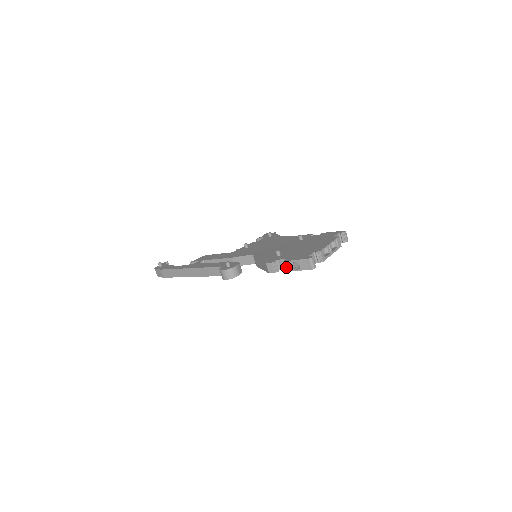
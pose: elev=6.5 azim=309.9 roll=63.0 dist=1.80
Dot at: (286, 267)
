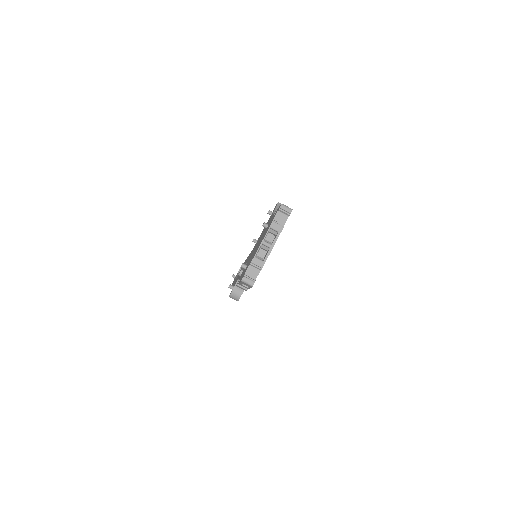
Dot at: occluded
